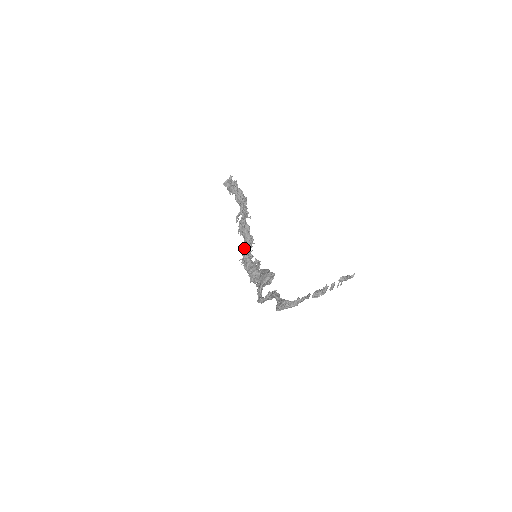
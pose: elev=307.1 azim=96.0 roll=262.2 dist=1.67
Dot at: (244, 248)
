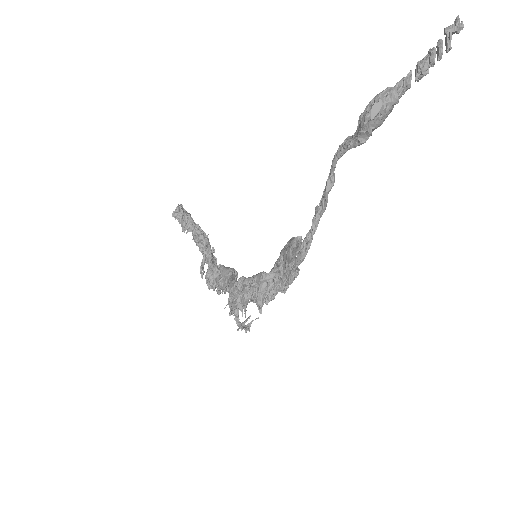
Dot at: (228, 279)
